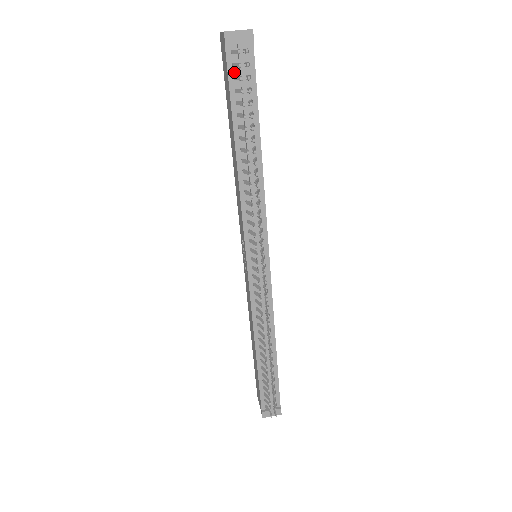
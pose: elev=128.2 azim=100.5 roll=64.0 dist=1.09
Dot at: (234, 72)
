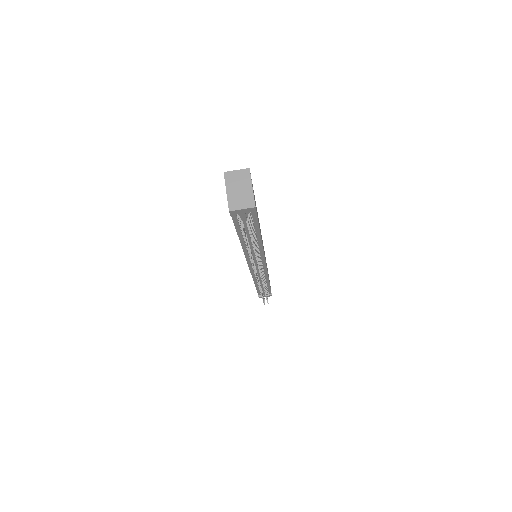
Dot at: (238, 219)
